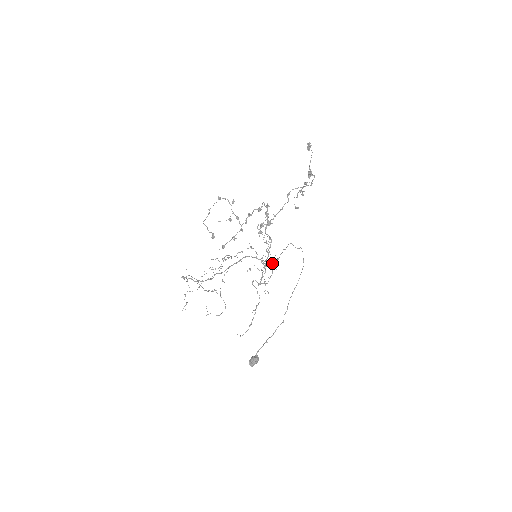
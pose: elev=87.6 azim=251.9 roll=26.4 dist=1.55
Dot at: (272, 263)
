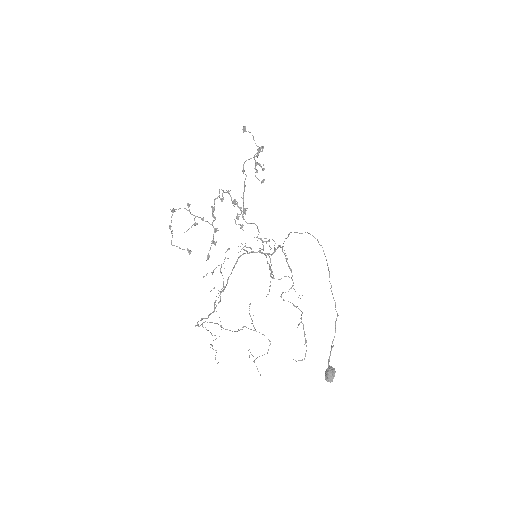
Dot at: (275, 250)
